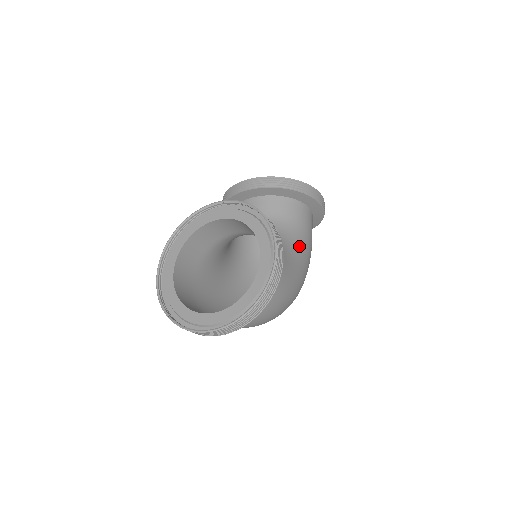
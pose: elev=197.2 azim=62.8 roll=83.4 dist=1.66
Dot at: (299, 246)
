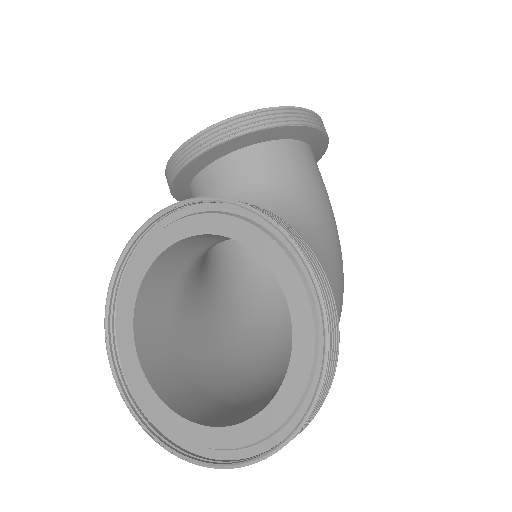
Dot at: (319, 217)
